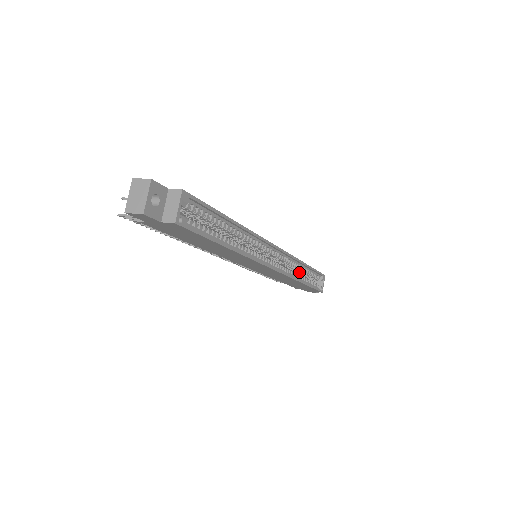
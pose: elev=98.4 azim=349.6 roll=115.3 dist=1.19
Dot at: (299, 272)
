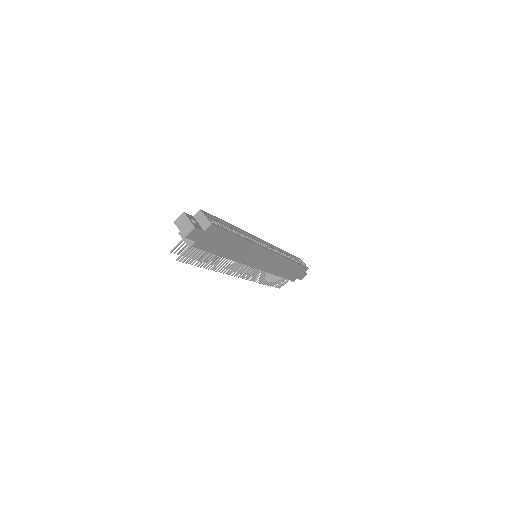
Dot at: occluded
